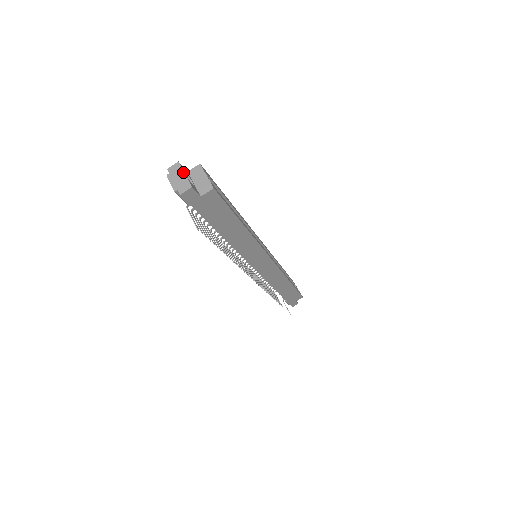
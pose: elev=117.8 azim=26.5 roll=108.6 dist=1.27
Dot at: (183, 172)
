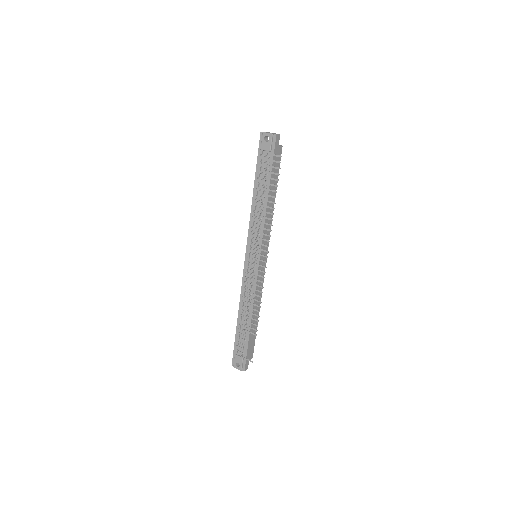
Dot at: occluded
